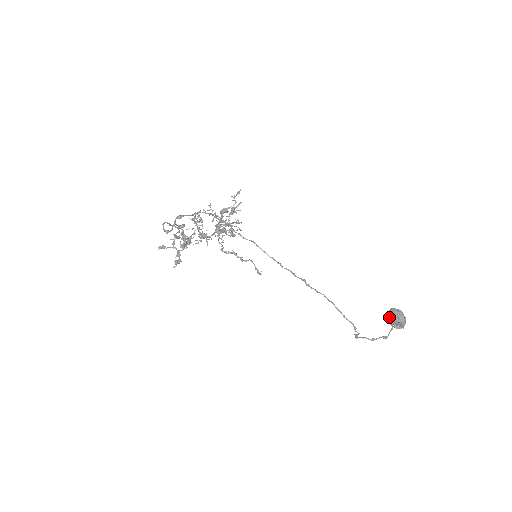
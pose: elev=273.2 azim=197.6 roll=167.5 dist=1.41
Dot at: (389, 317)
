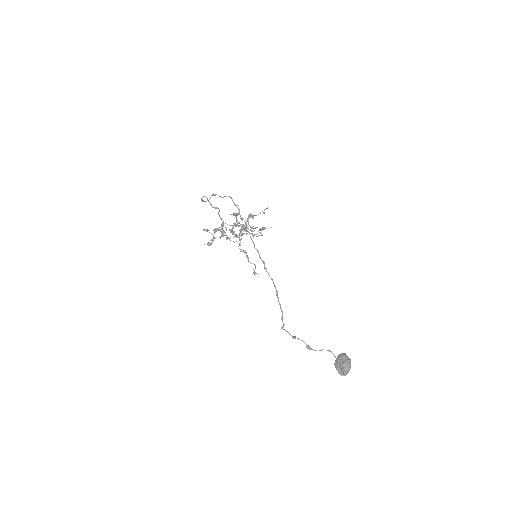
Dot at: occluded
